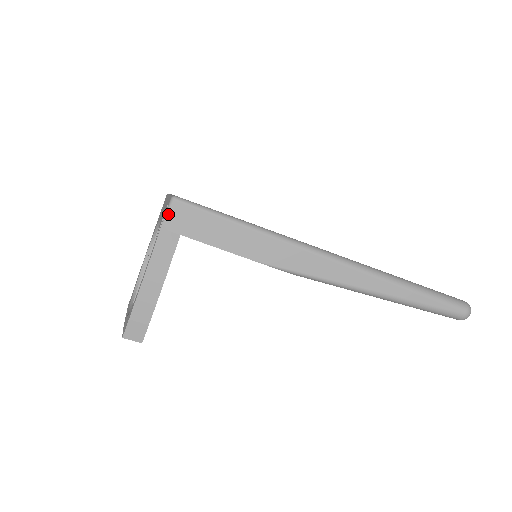
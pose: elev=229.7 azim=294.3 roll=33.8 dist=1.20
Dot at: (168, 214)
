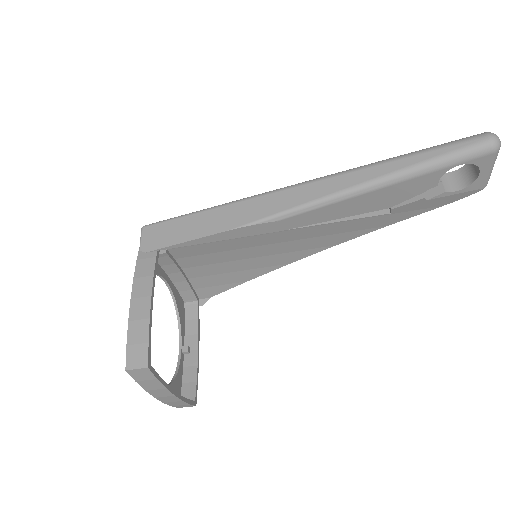
Dot at: (141, 241)
